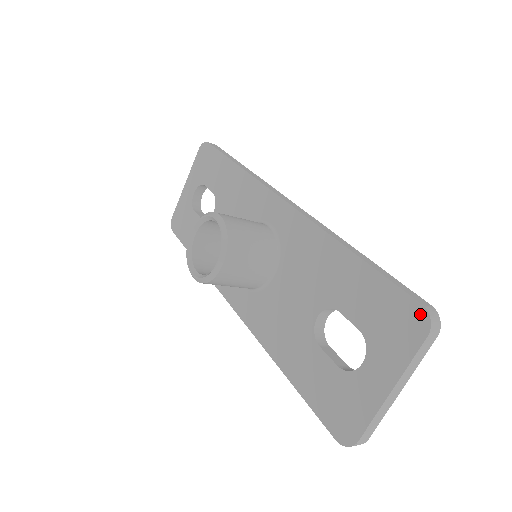
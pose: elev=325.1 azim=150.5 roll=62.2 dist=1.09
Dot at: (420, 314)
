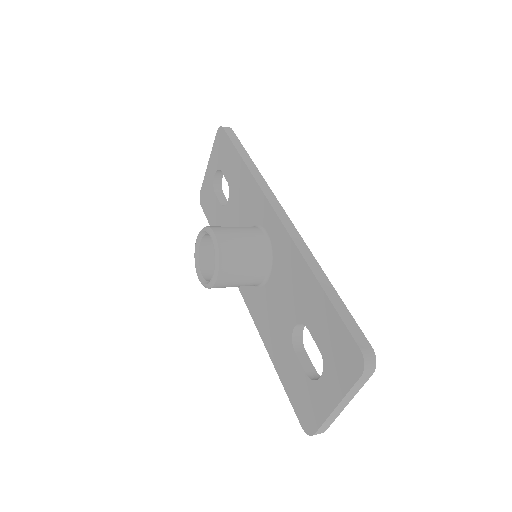
Dot at: (358, 356)
